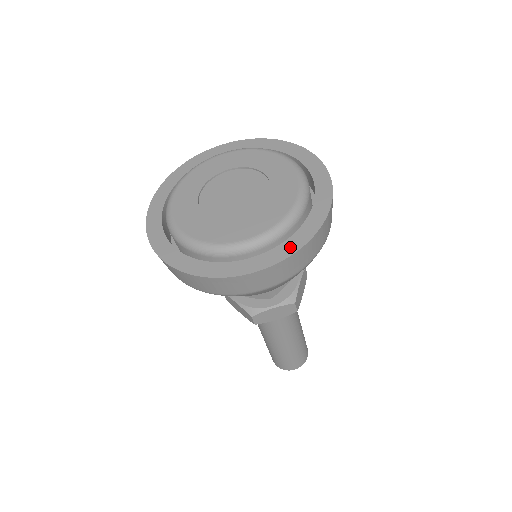
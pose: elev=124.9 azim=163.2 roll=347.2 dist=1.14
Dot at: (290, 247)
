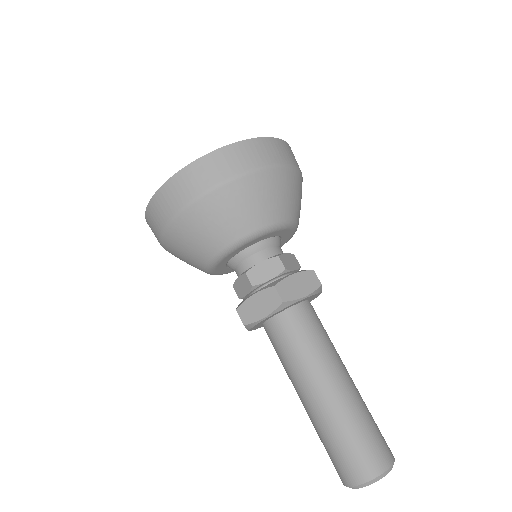
Dot at: (199, 162)
